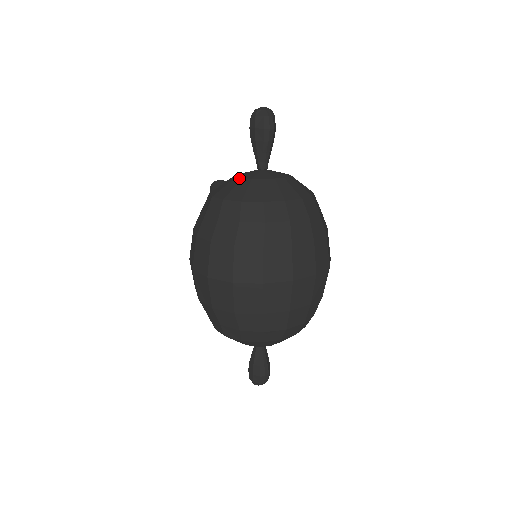
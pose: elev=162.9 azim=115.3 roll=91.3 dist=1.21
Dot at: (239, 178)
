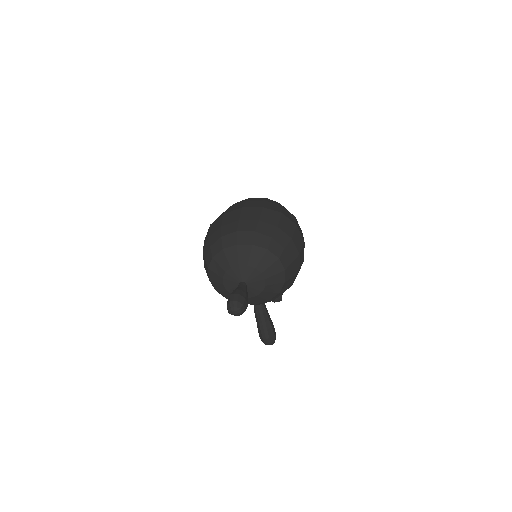
Dot at: occluded
